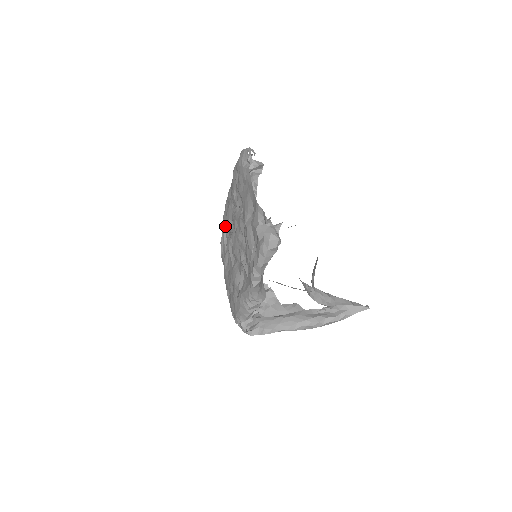
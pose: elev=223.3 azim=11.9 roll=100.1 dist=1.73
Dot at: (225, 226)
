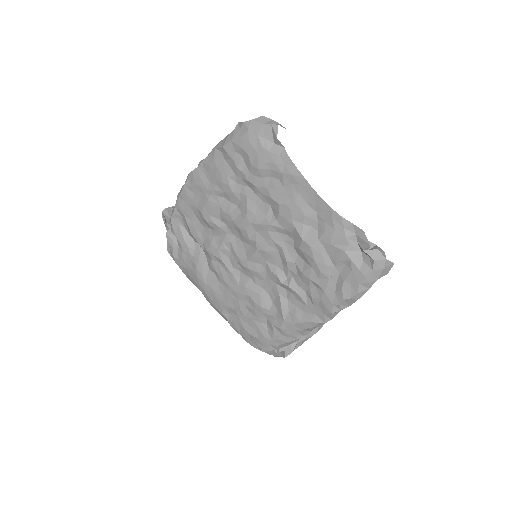
Dot at: (189, 221)
